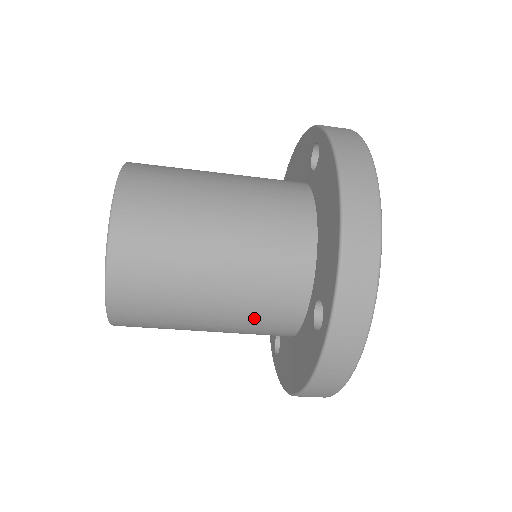
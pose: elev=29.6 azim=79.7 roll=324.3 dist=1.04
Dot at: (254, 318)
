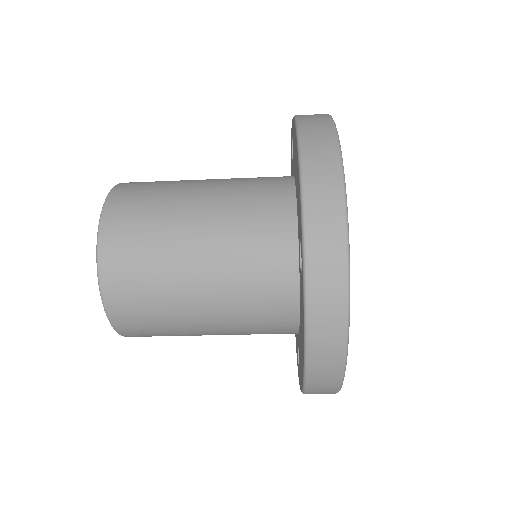
Dot at: (246, 290)
